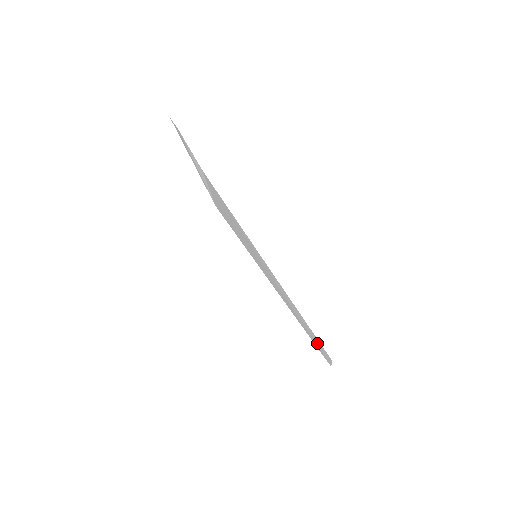
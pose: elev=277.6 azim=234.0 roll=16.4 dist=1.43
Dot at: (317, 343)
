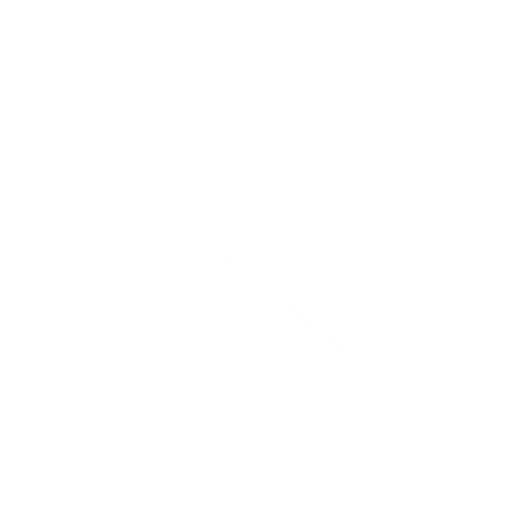
Dot at: occluded
